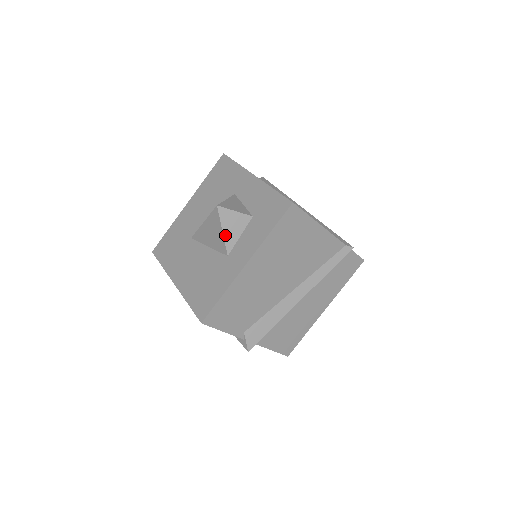
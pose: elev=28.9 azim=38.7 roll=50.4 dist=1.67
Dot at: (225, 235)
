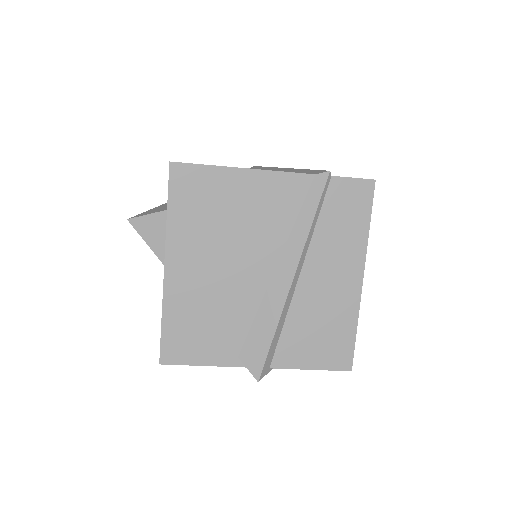
Dot at: (152, 247)
